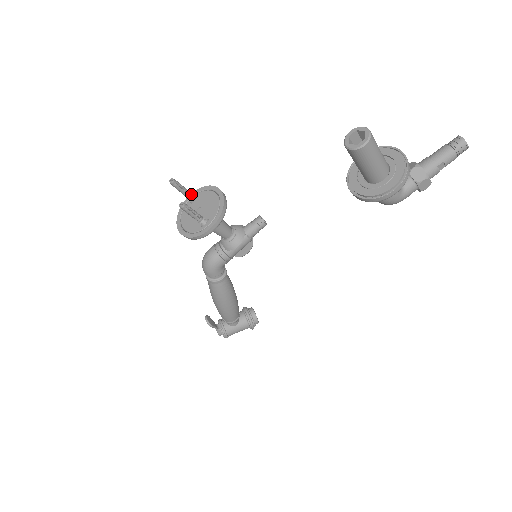
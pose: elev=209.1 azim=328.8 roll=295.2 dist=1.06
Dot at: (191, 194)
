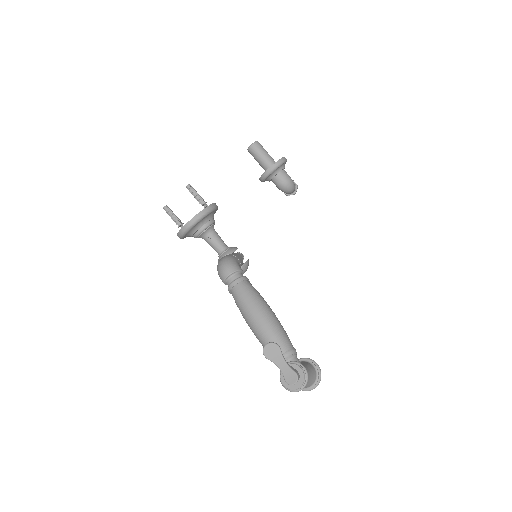
Dot at: (181, 223)
